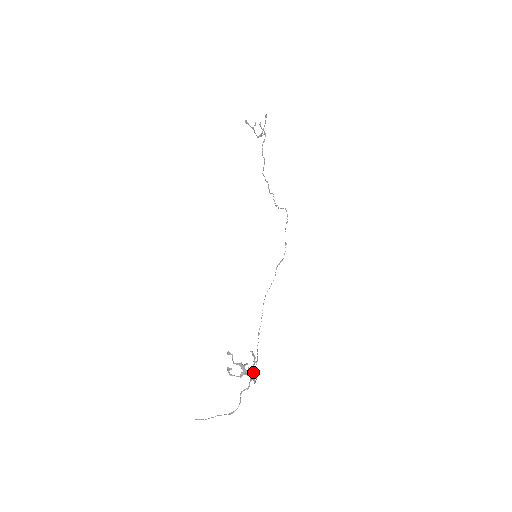
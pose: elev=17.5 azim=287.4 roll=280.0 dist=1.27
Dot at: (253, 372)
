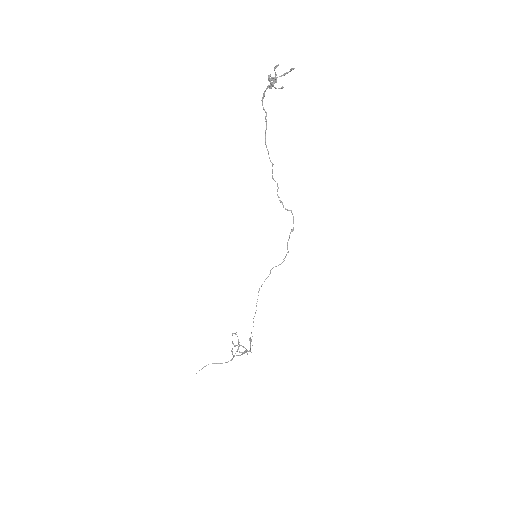
Dot at: (250, 351)
